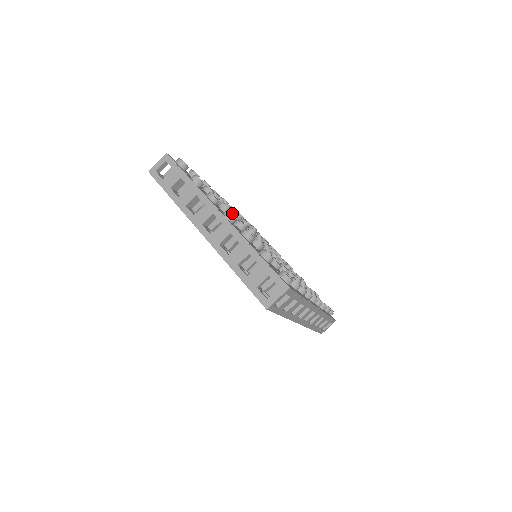
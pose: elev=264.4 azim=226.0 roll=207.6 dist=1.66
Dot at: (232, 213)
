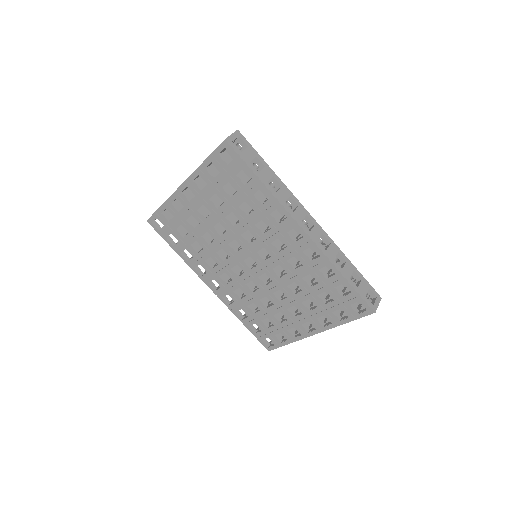
Dot at: occluded
